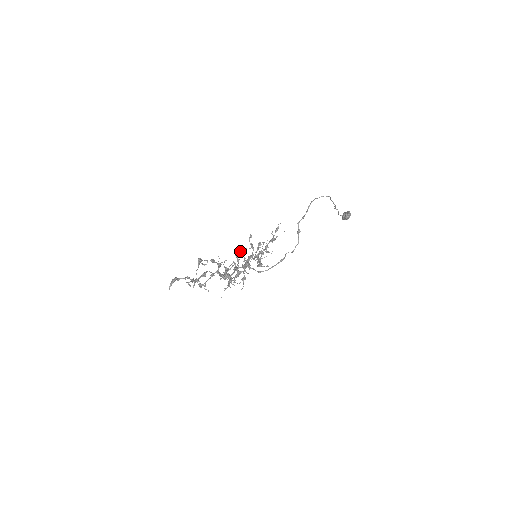
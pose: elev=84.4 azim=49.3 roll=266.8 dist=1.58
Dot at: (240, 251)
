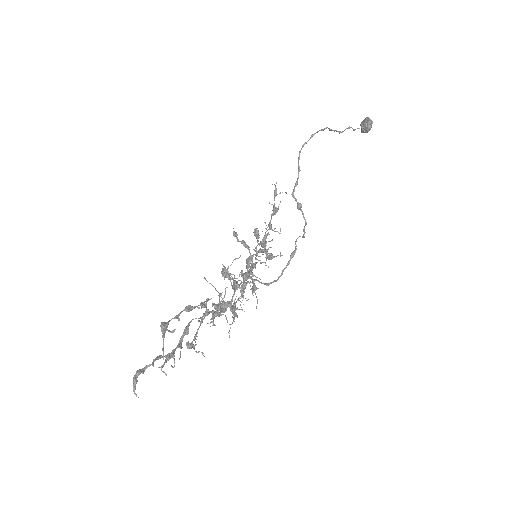
Dot at: occluded
